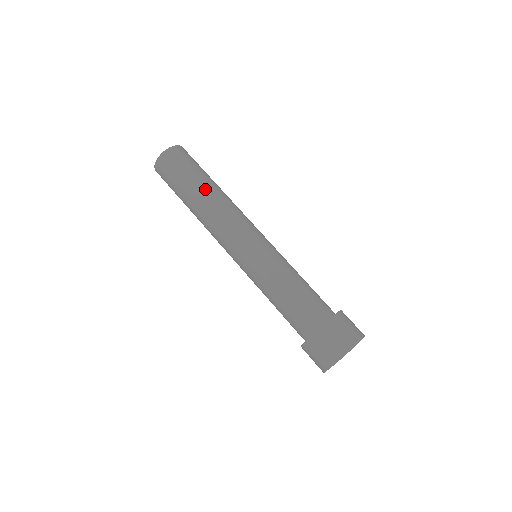
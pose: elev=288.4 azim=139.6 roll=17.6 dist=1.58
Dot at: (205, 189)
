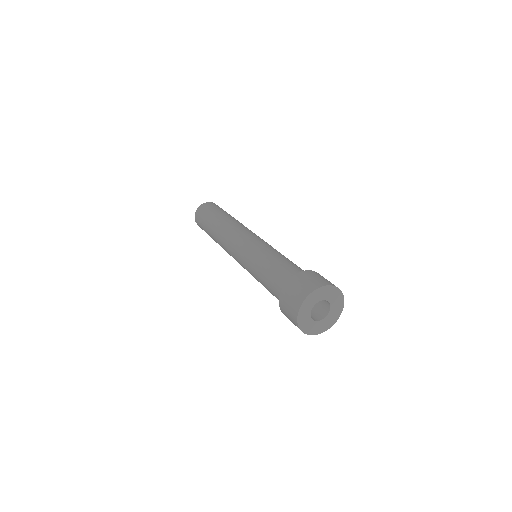
Dot at: (223, 217)
